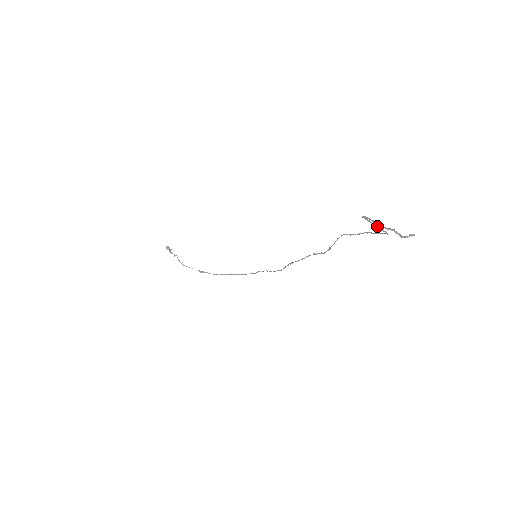
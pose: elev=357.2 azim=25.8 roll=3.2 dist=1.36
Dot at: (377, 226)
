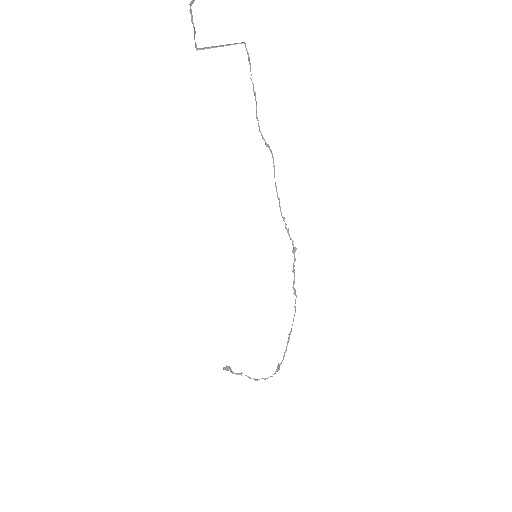
Dot at: occluded
